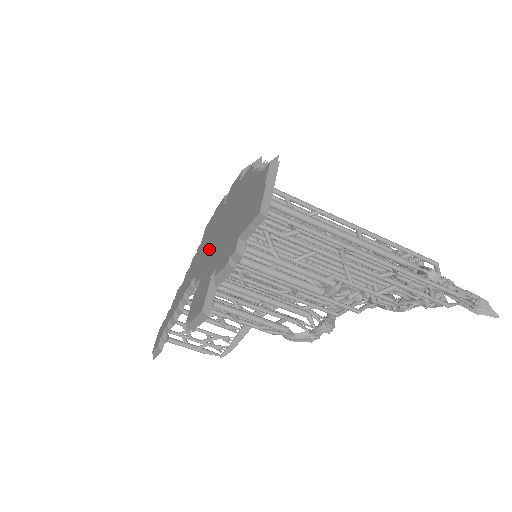
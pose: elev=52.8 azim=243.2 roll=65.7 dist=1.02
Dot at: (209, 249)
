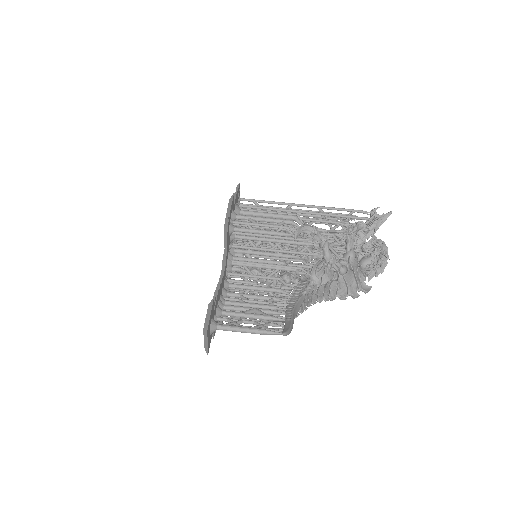
Dot at: occluded
